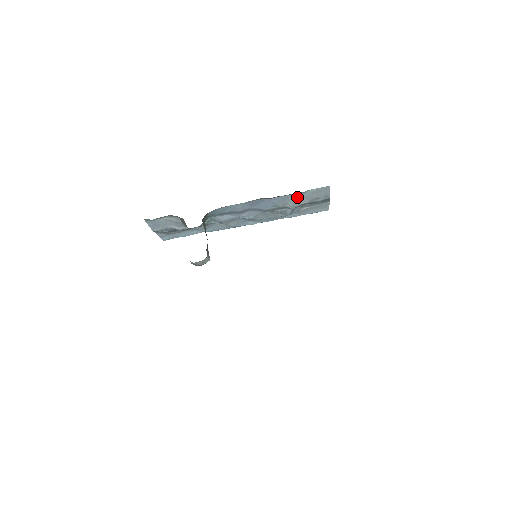
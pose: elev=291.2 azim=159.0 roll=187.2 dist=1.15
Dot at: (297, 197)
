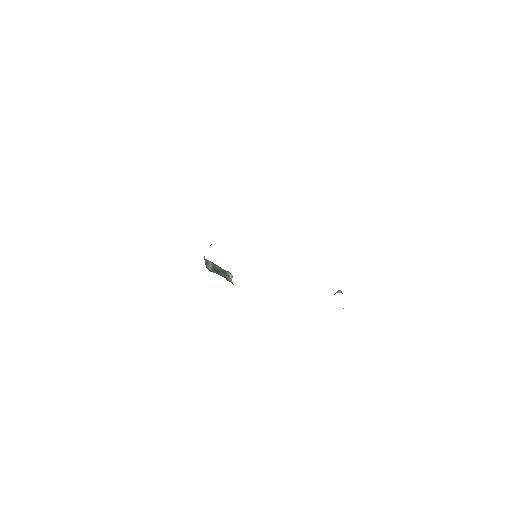
Dot at: occluded
